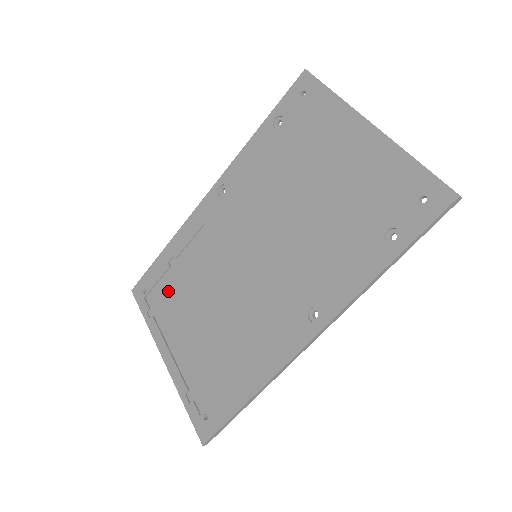
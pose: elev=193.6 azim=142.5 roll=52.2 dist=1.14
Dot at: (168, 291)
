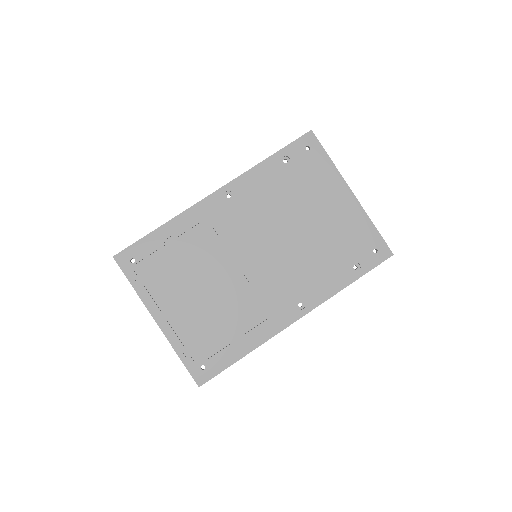
Dot at: (162, 266)
